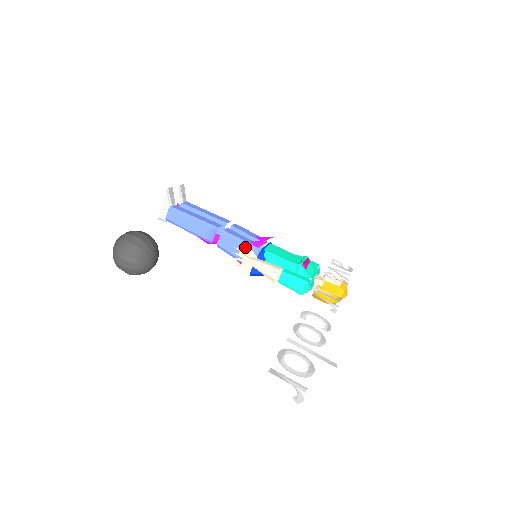
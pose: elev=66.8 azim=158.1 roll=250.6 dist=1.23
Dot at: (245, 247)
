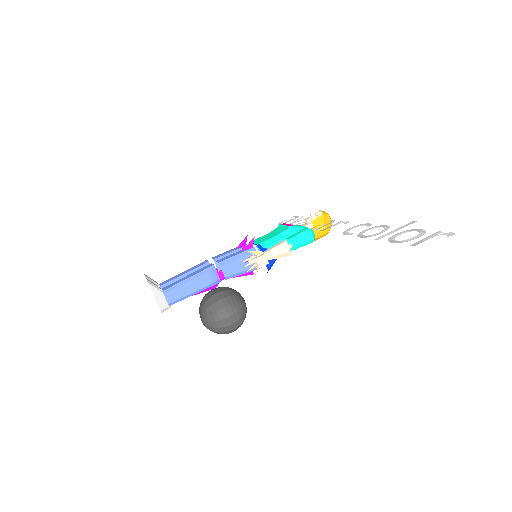
Dot at: (246, 256)
